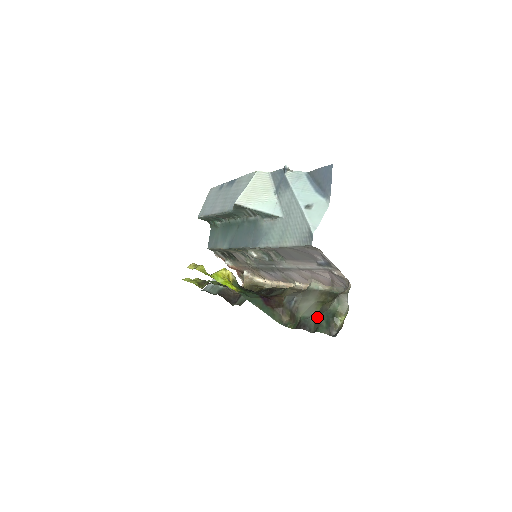
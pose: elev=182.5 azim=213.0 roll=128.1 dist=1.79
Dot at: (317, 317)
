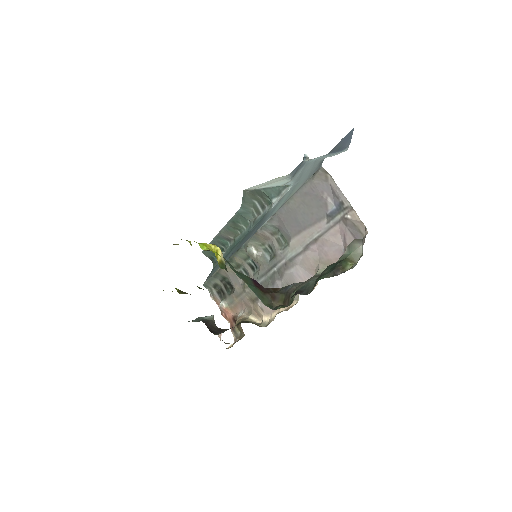
Dot at: occluded
